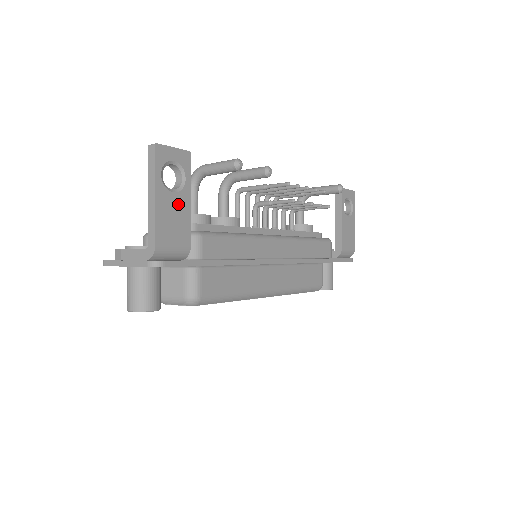
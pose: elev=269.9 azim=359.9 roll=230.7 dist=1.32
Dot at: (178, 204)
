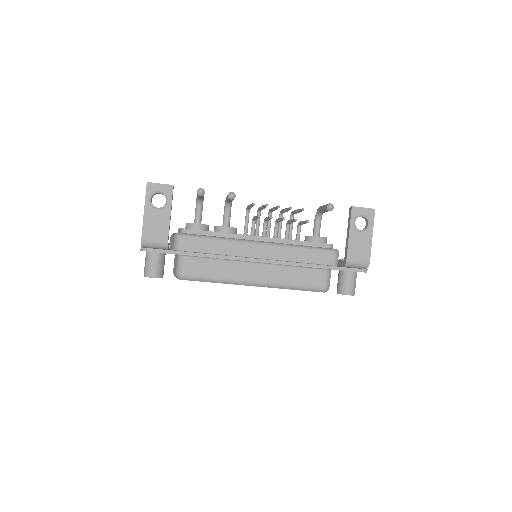
Dot at: (160, 216)
